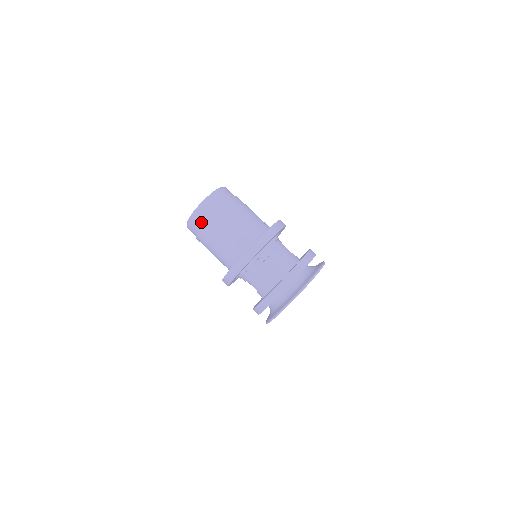
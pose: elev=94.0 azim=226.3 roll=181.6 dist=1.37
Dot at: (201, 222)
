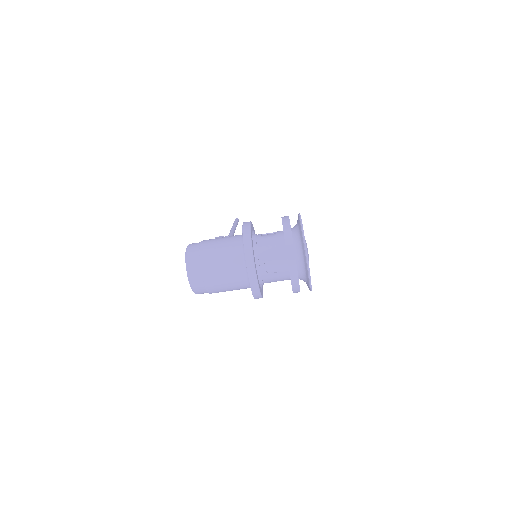
Dot at: (202, 288)
